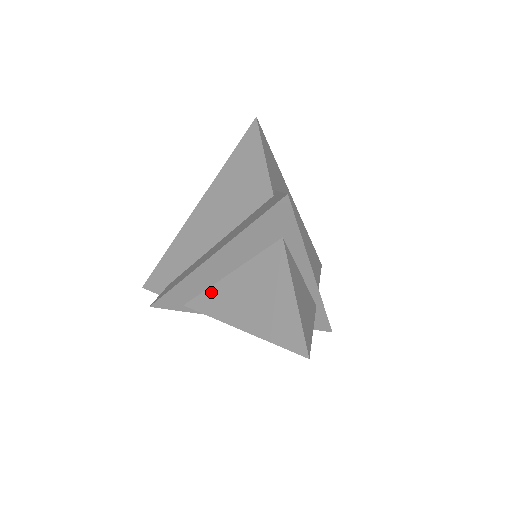
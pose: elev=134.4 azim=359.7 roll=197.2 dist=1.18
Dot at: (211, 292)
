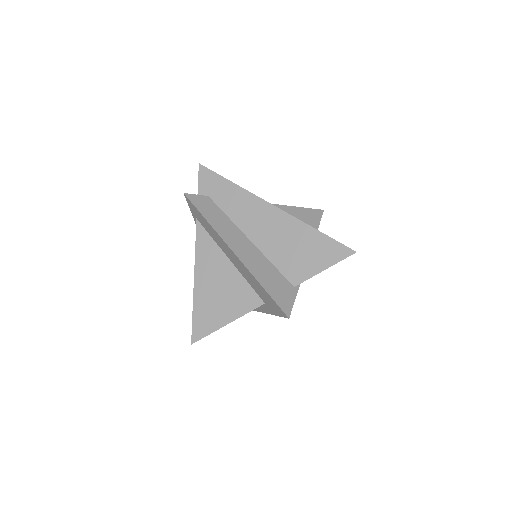
Dot at: (213, 245)
